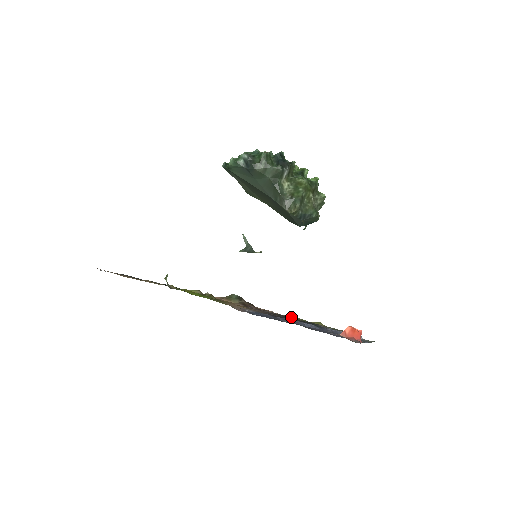
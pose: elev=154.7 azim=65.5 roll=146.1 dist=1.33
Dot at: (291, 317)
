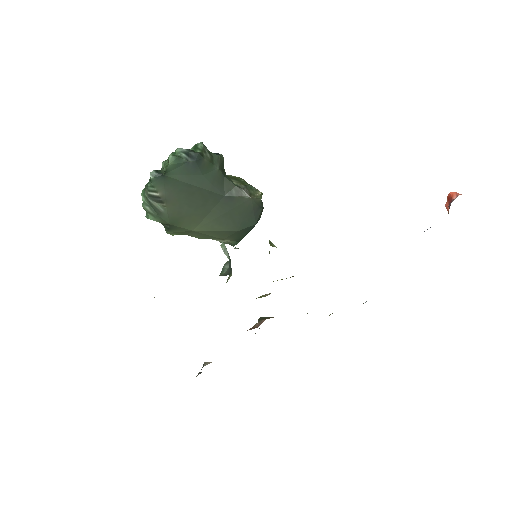
Dot at: occluded
